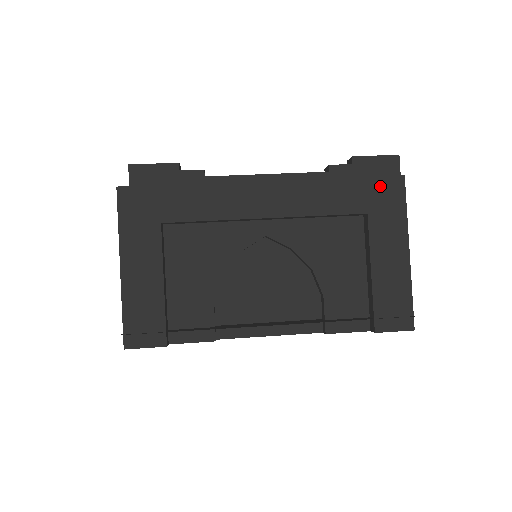
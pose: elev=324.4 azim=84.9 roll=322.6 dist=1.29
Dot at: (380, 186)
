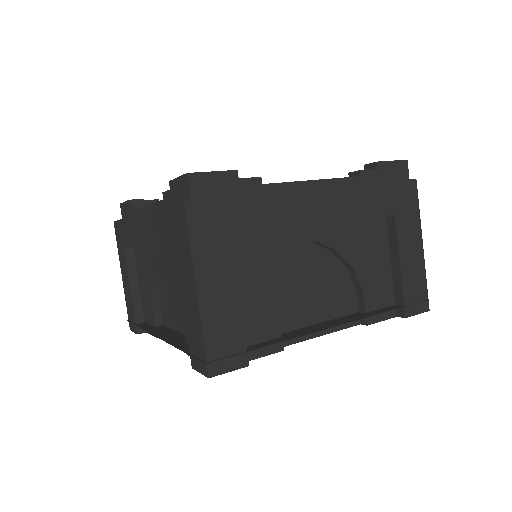
Dot at: (401, 189)
